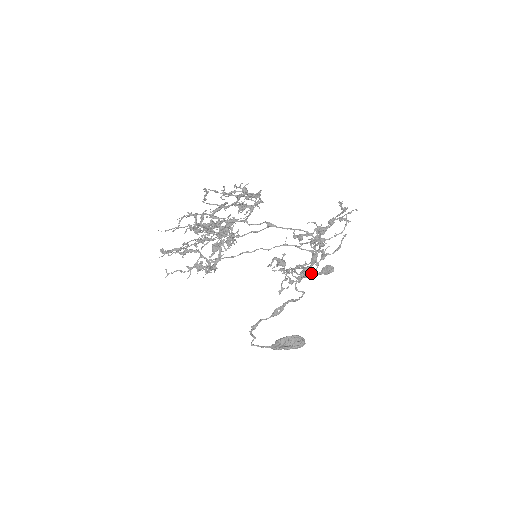
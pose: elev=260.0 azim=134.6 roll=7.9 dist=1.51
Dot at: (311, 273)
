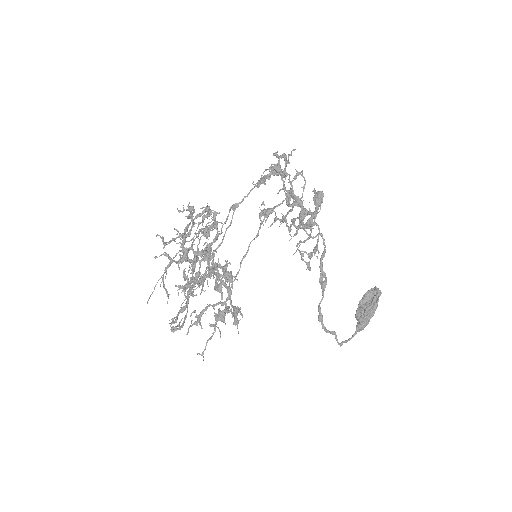
Dot at: (310, 217)
